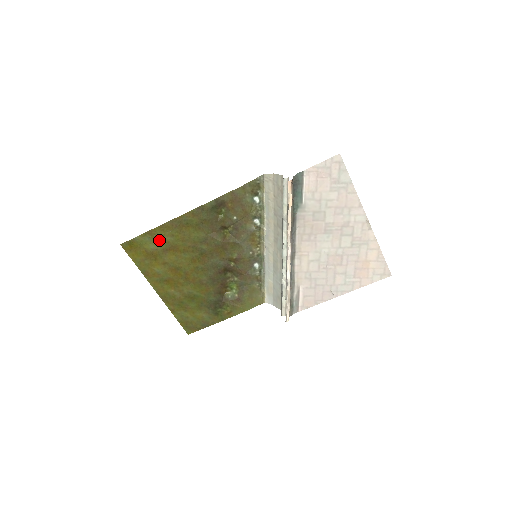
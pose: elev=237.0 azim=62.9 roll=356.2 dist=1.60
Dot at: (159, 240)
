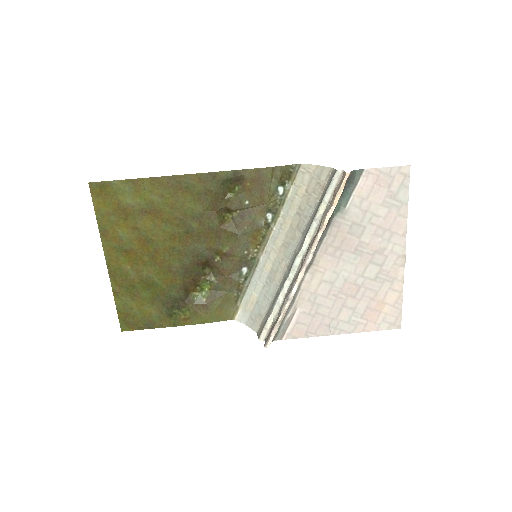
Dot at: (142, 195)
